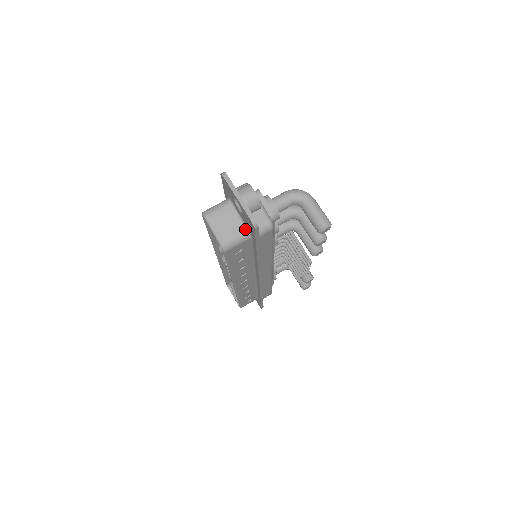
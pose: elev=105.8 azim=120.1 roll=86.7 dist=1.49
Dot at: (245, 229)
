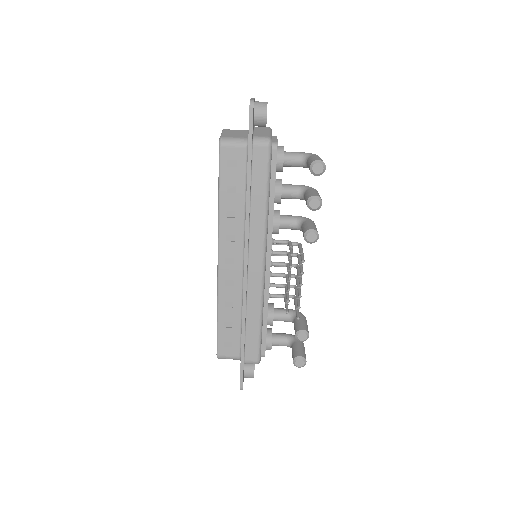
Dot at: (247, 138)
